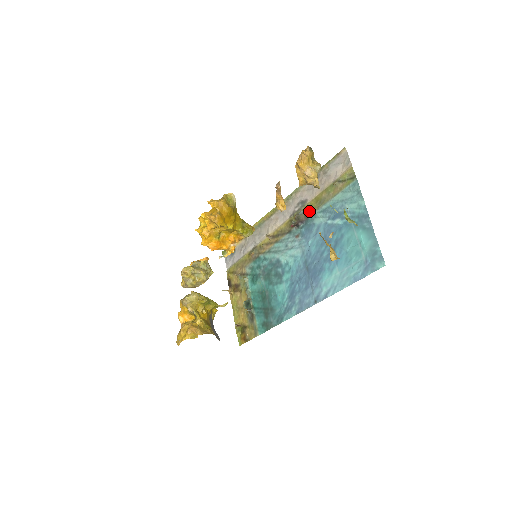
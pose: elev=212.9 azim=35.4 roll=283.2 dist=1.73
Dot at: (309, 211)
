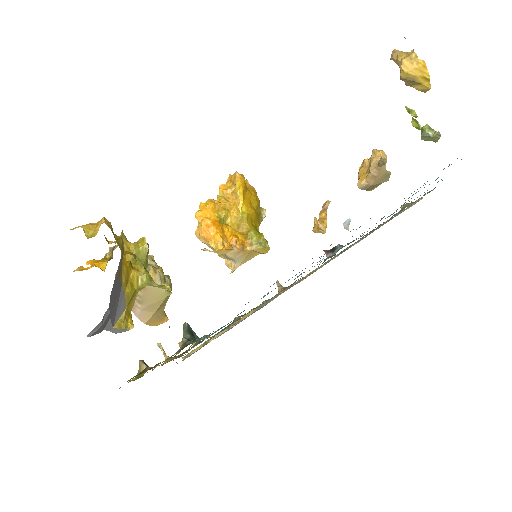
Dot at: occluded
